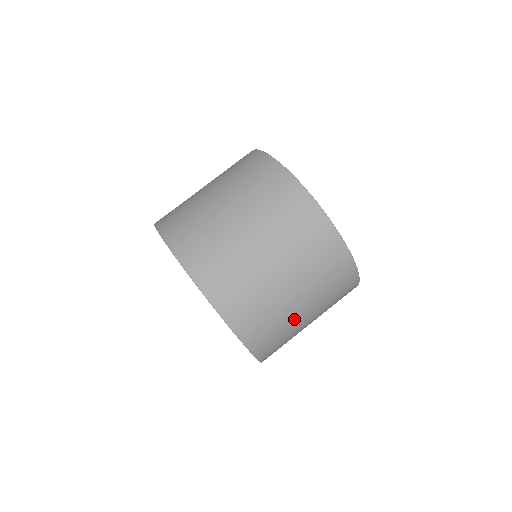
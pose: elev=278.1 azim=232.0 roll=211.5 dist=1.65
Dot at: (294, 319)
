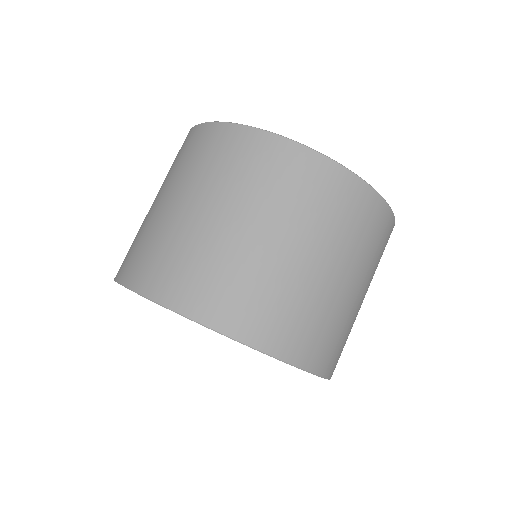
Dot at: (347, 306)
